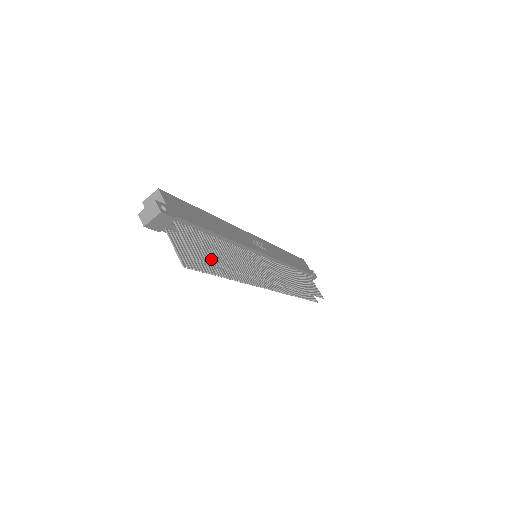
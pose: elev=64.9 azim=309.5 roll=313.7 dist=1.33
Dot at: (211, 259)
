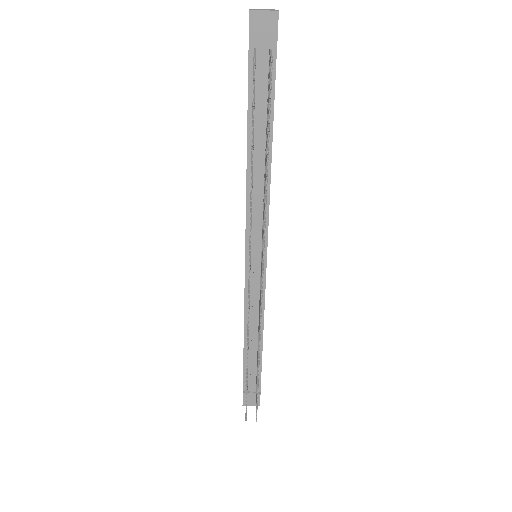
Dot at: occluded
